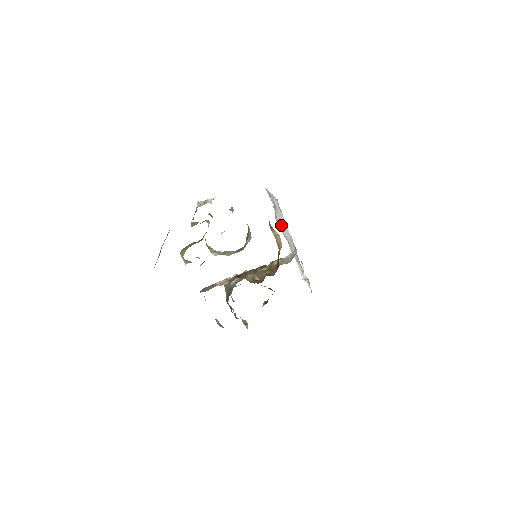
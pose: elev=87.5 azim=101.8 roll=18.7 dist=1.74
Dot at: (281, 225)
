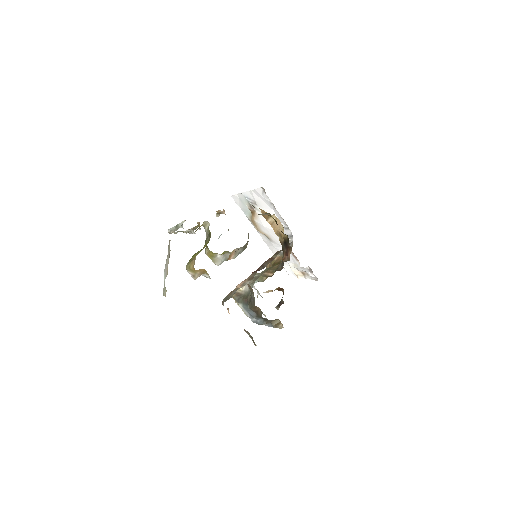
Dot at: (265, 221)
